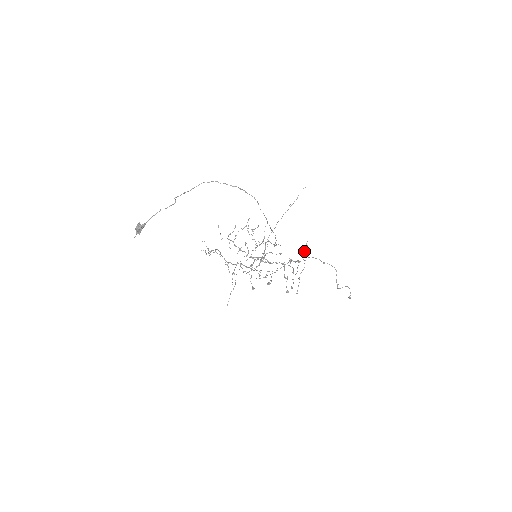
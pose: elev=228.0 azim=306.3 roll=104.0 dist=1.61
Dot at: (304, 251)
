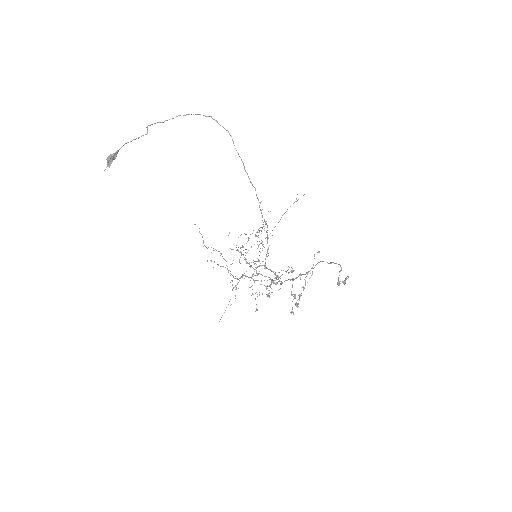
Dot at: (314, 258)
